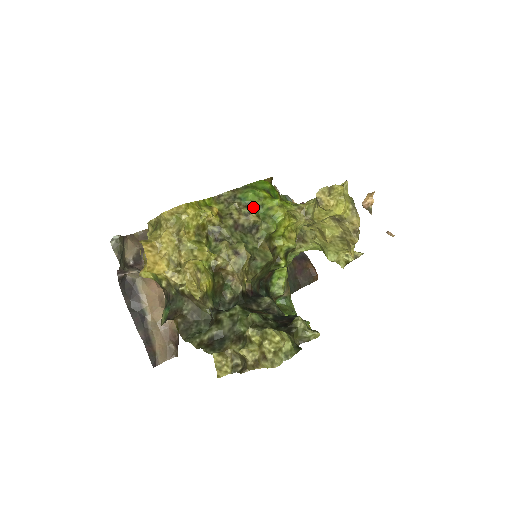
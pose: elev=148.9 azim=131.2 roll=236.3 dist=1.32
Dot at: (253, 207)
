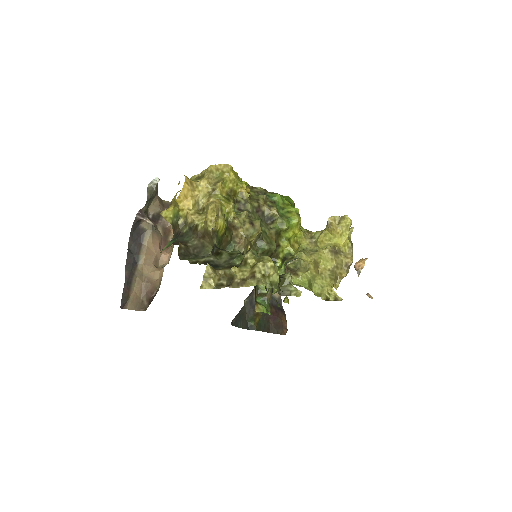
Dot at: (276, 205)
